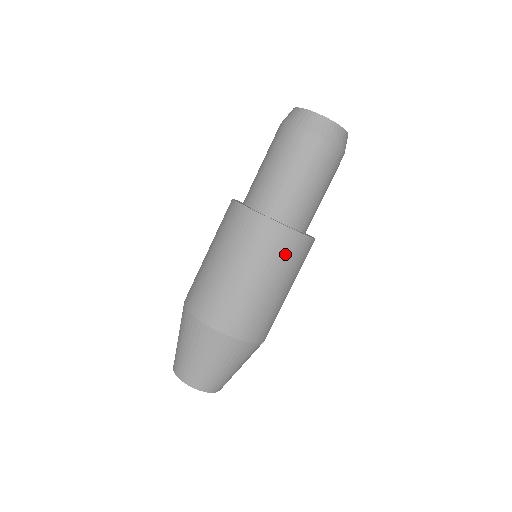
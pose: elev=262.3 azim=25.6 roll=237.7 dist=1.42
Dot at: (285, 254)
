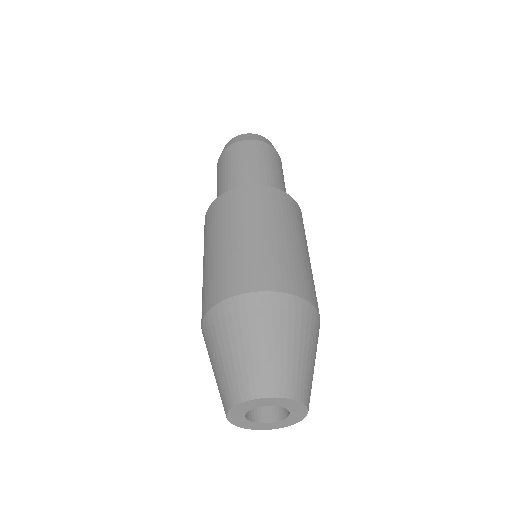
Dot at: (292, 214)
